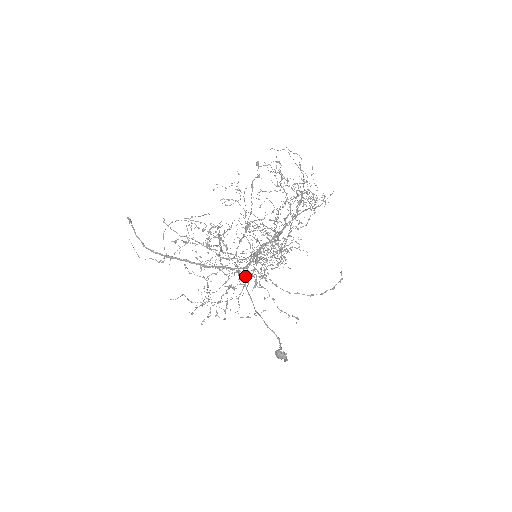
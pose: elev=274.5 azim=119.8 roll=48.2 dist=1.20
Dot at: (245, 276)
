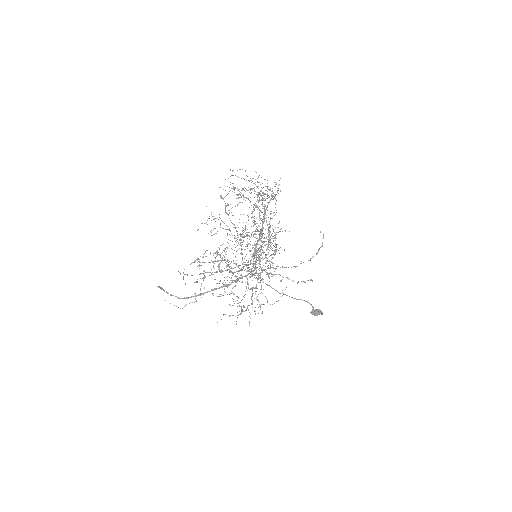
Dot at: (258, 275)
